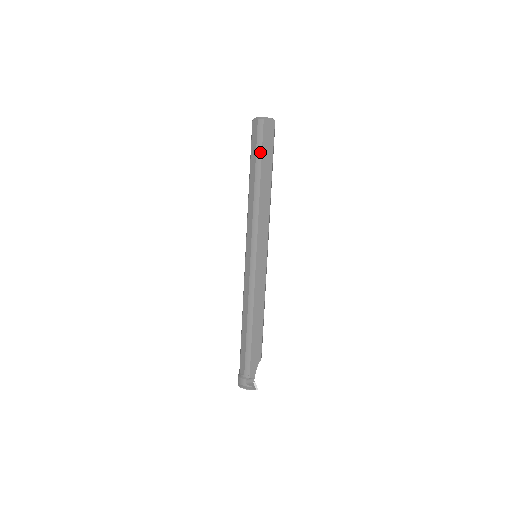
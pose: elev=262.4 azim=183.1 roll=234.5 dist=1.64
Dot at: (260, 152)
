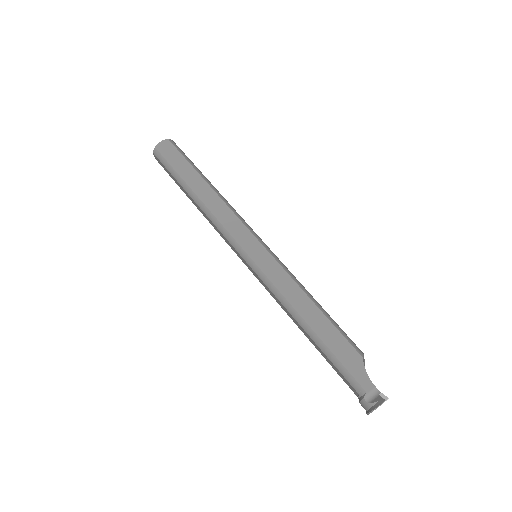
Dot at: (173, 171)
